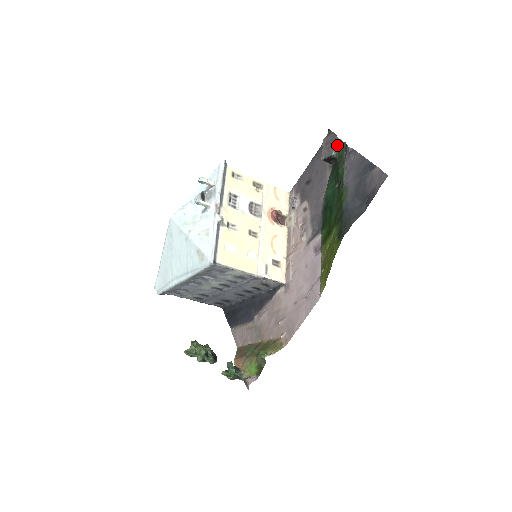
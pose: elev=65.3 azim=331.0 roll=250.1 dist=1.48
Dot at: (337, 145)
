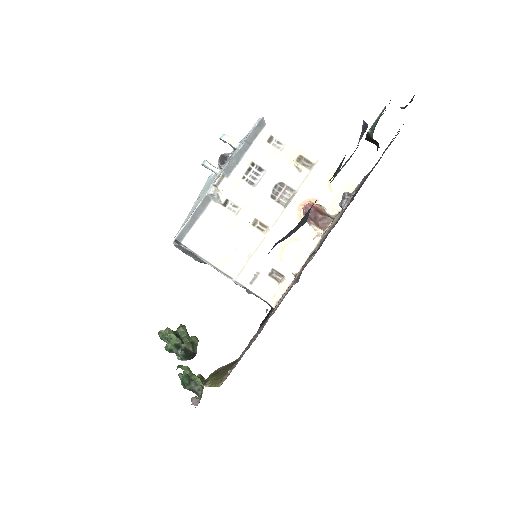
Dot at: (379, 116)
